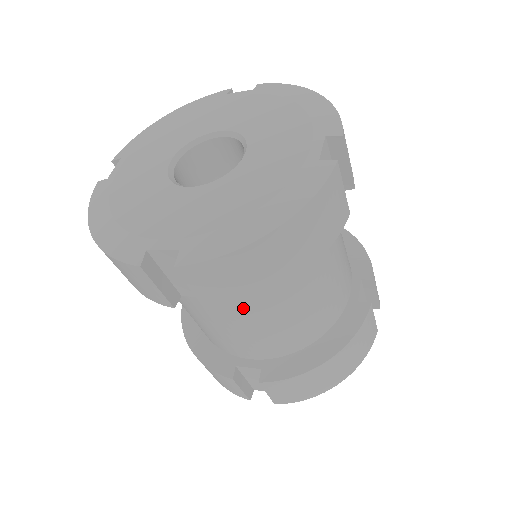
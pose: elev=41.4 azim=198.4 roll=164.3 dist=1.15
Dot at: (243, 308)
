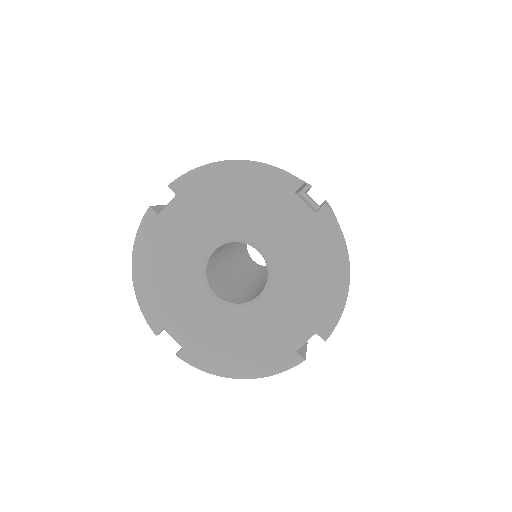
Dot at: occluded
